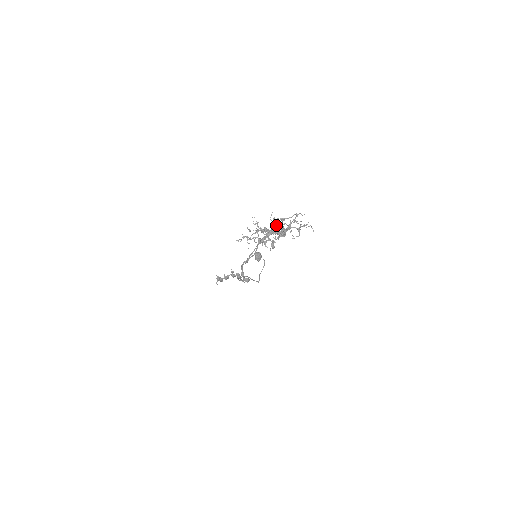
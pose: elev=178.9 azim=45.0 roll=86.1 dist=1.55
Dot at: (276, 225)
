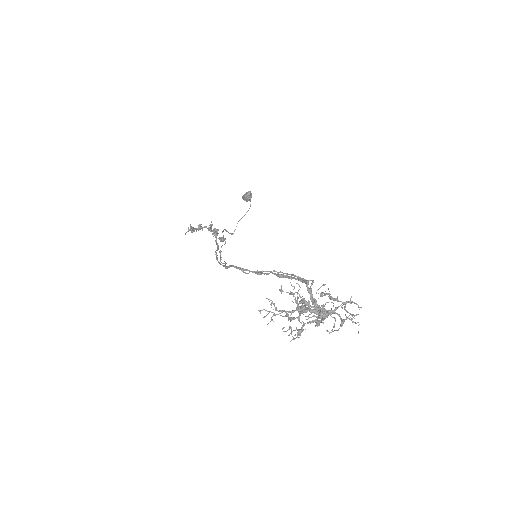
Dot at: occluded
